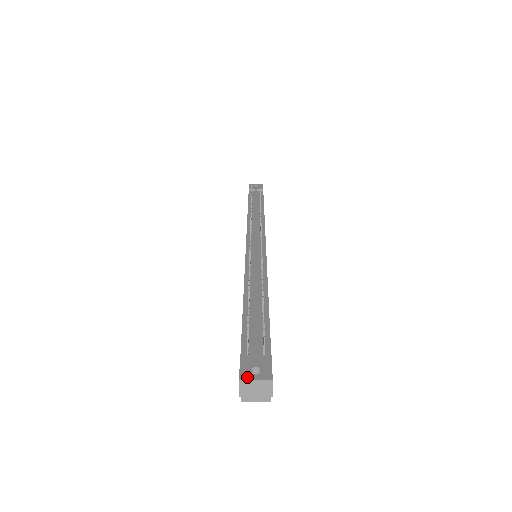
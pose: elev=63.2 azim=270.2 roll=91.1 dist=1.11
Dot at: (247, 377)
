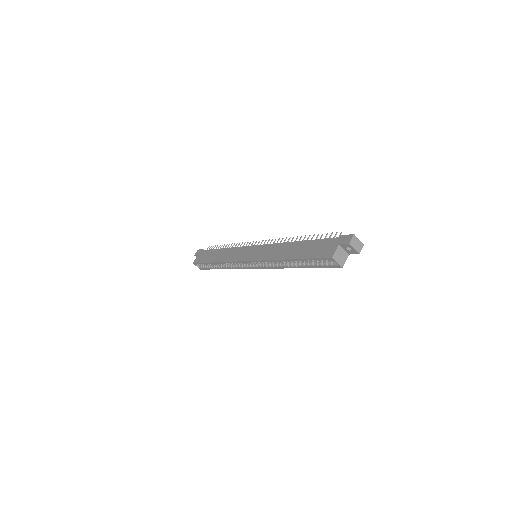
Dot at: (355, 236)
